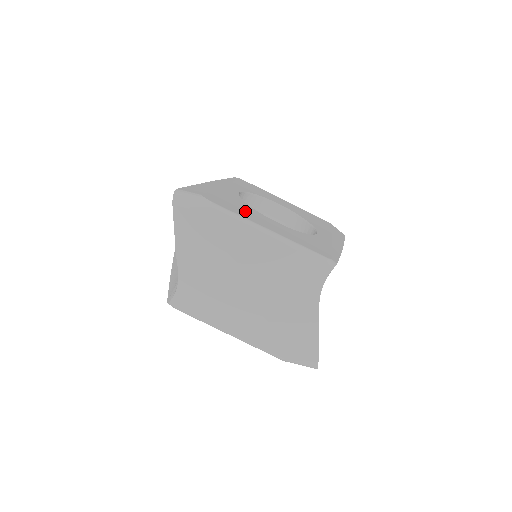
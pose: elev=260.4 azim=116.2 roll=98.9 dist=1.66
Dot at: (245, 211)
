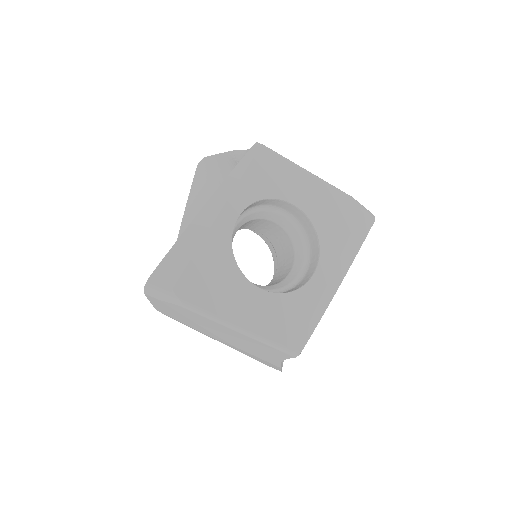
Dot at: (222, 290)
